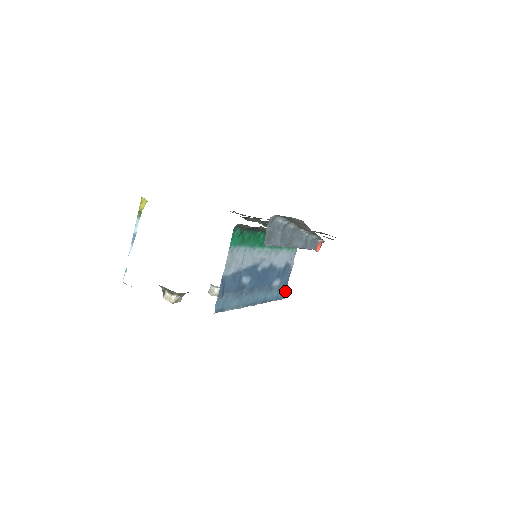
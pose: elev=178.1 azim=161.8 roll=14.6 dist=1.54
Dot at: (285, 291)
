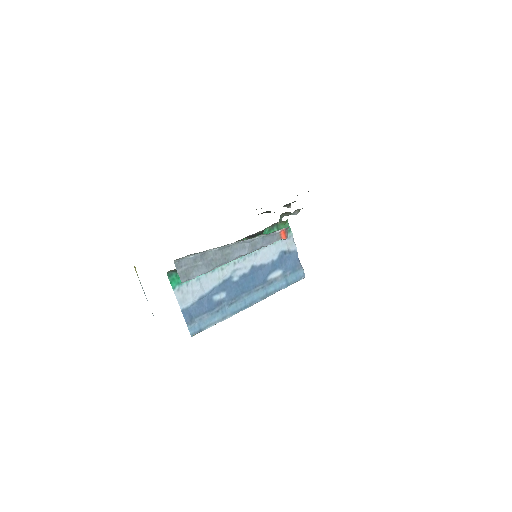
Dot at: (300, 272)
